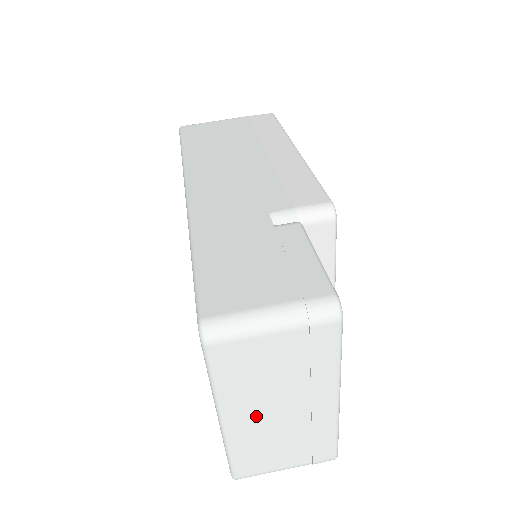
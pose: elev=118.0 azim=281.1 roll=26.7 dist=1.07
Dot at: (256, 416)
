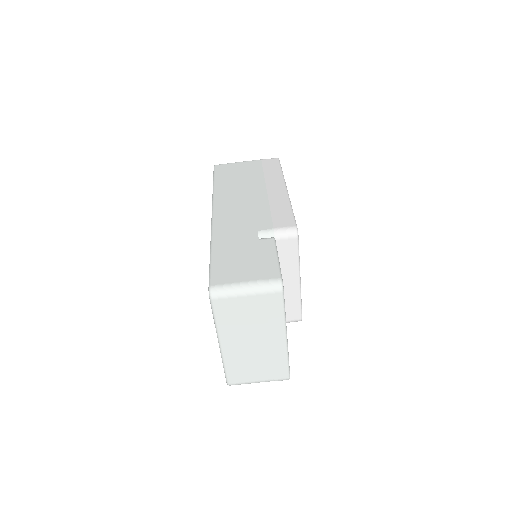
Dot at: (239, 344)
